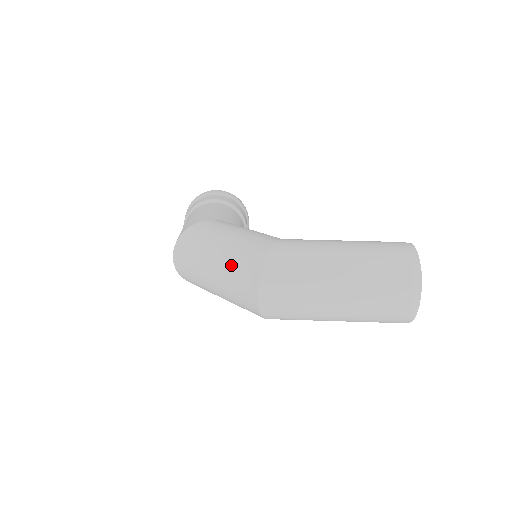
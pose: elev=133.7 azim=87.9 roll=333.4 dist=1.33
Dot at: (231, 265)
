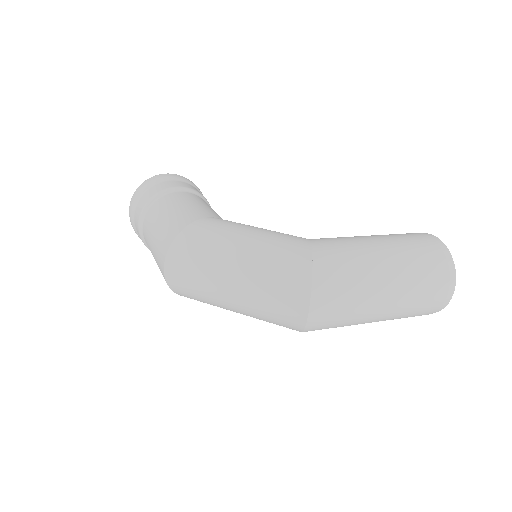
Dot at: (265, 276)
